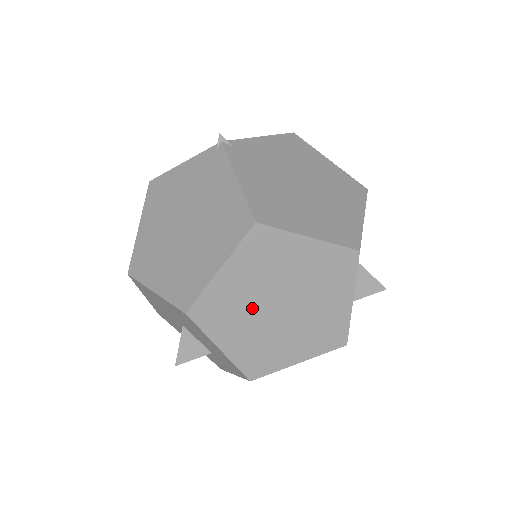
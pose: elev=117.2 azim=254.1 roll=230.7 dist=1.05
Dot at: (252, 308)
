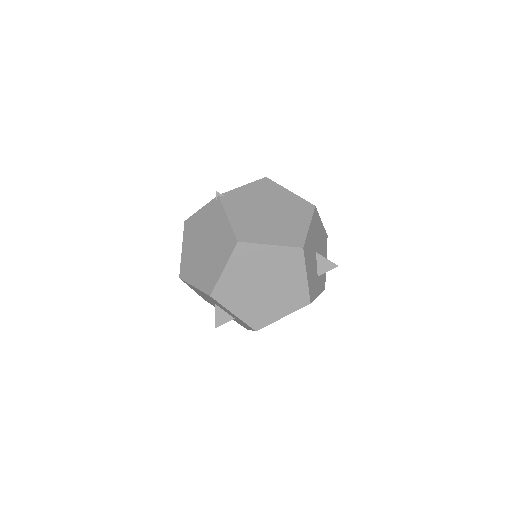
Dot at: (247, 288)
